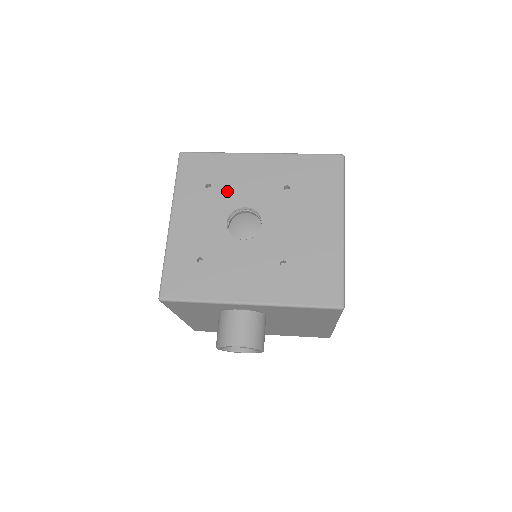
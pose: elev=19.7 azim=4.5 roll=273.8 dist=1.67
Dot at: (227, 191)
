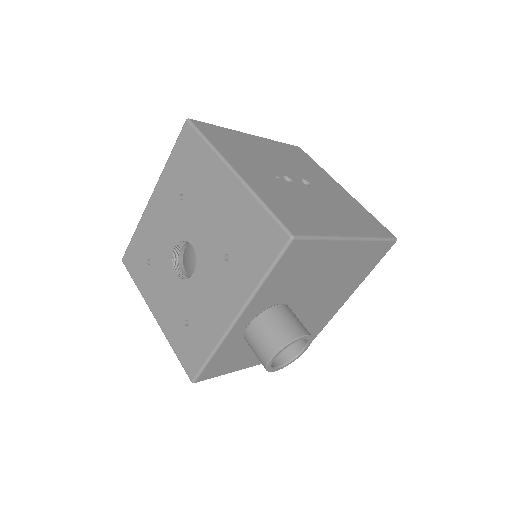
Dot at: (158, 251)
